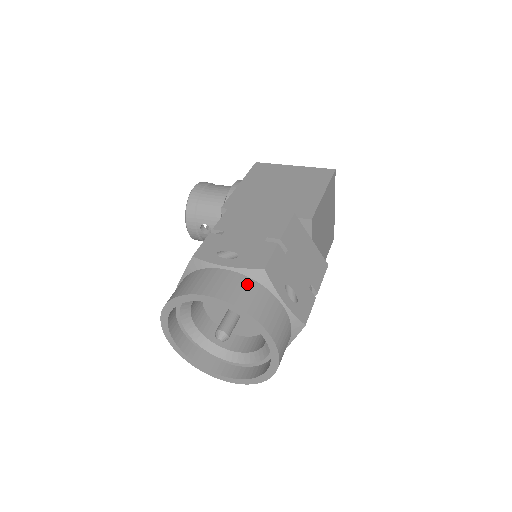
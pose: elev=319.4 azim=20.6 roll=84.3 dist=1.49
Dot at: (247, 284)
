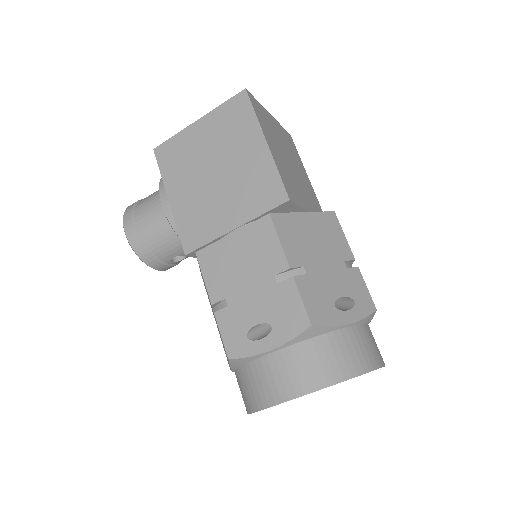
Dot at: (308, 351)
